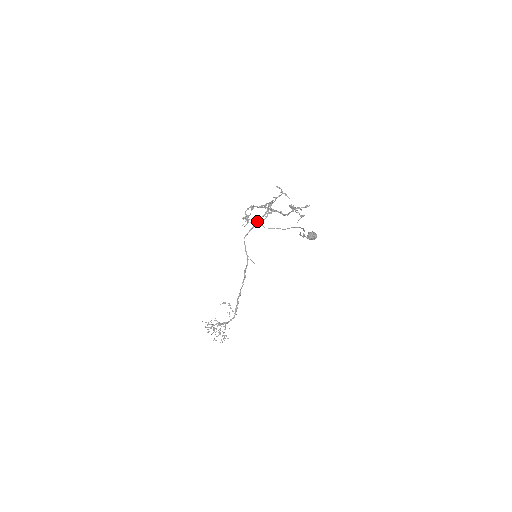
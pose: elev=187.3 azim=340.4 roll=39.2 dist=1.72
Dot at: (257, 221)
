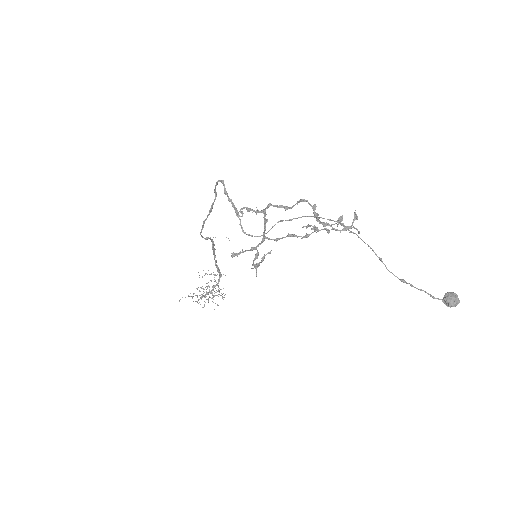
Dot at: occluded
